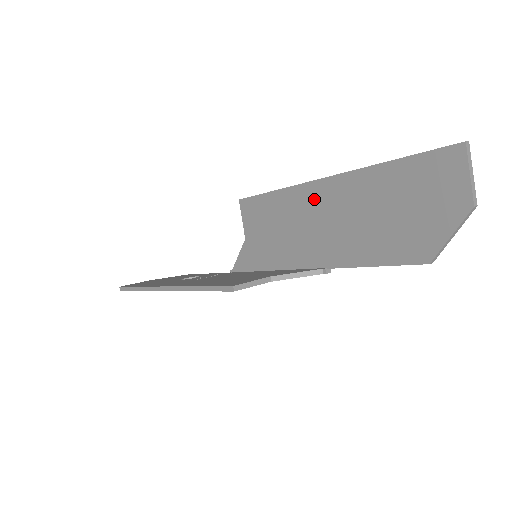
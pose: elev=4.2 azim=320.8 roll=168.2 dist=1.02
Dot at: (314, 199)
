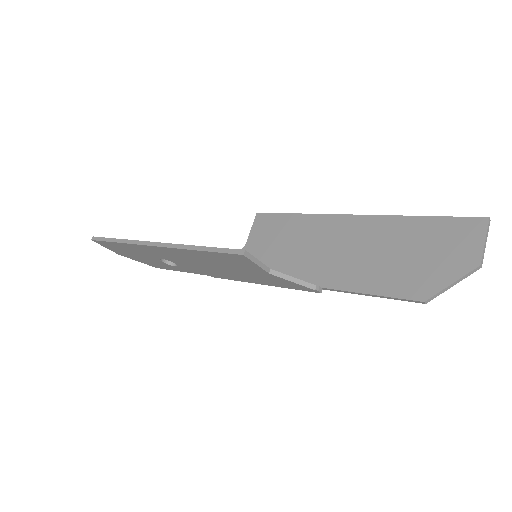
Dot at: (335, 228)
